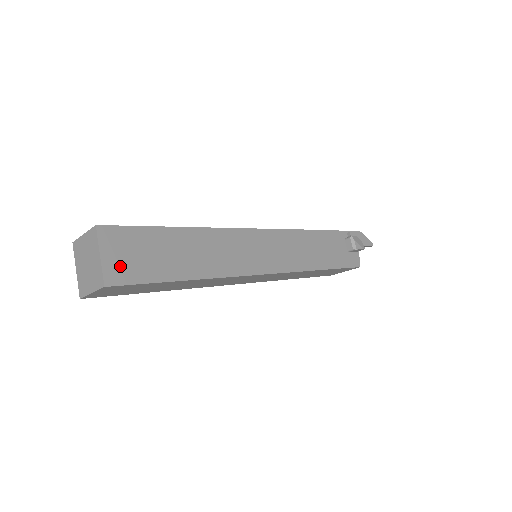
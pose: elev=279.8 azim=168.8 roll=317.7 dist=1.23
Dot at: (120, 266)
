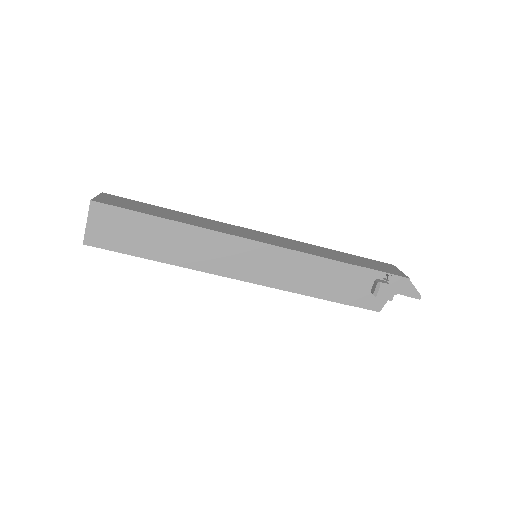
Dot at: (100, 234)
